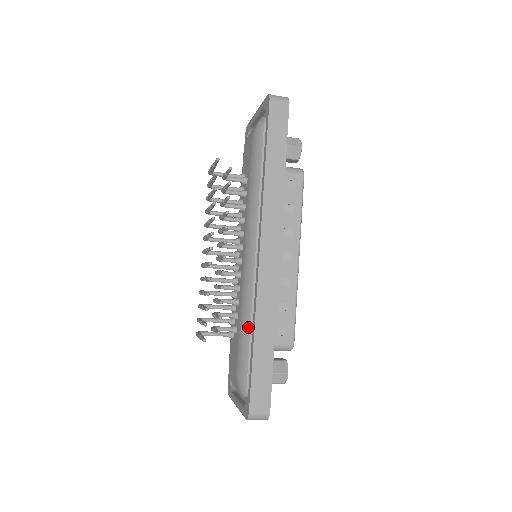
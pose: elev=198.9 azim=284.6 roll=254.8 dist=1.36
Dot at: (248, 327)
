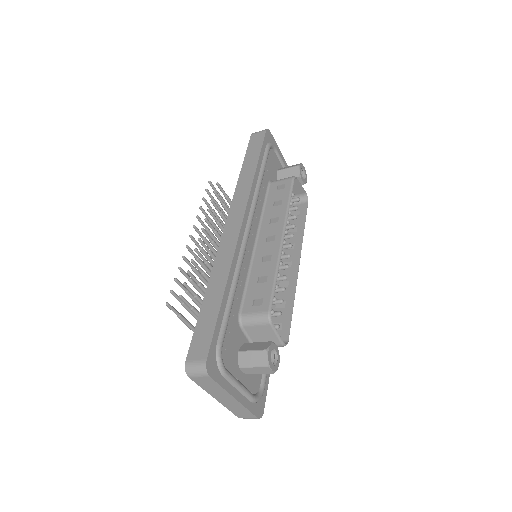
Dot at: occluded
